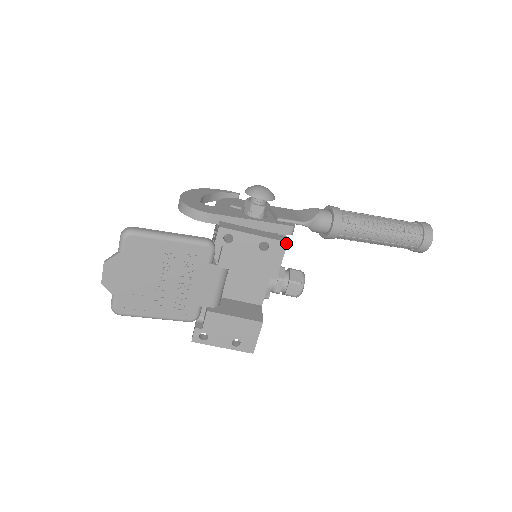
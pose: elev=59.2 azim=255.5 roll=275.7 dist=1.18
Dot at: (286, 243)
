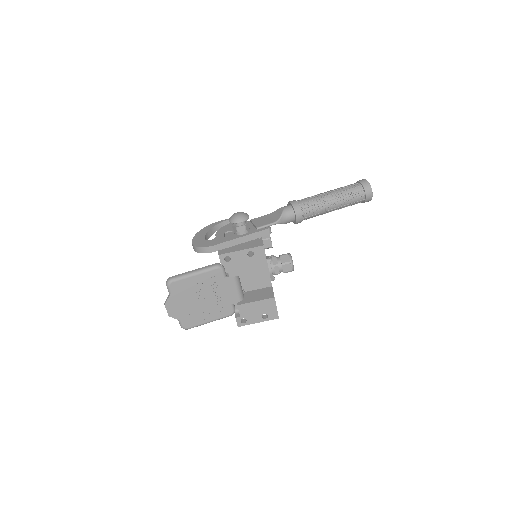
Dot at: (263, 246)
